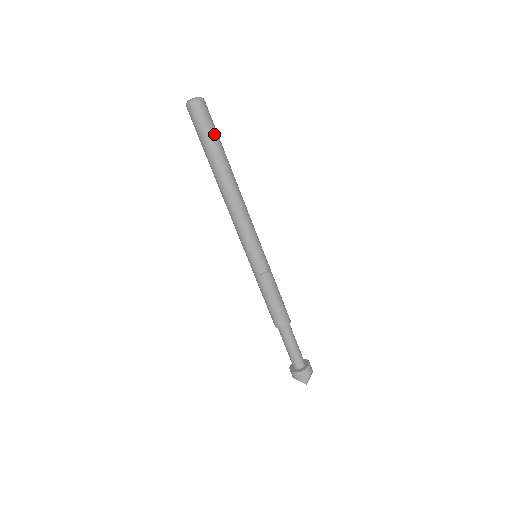
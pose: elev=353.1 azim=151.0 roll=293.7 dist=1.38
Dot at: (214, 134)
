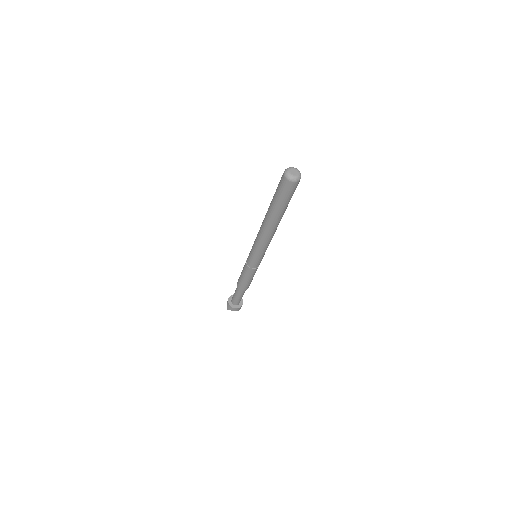
Dot at: (283, 201)
